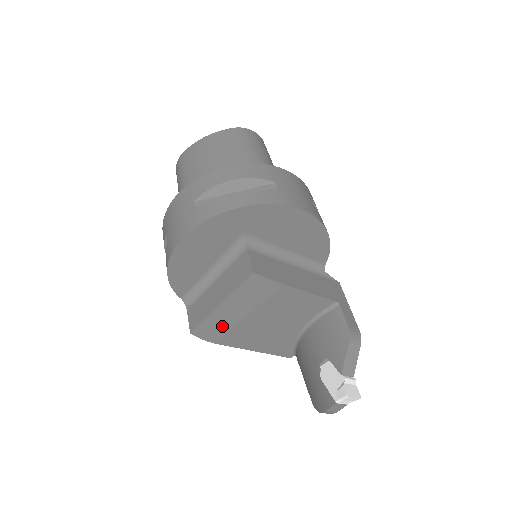
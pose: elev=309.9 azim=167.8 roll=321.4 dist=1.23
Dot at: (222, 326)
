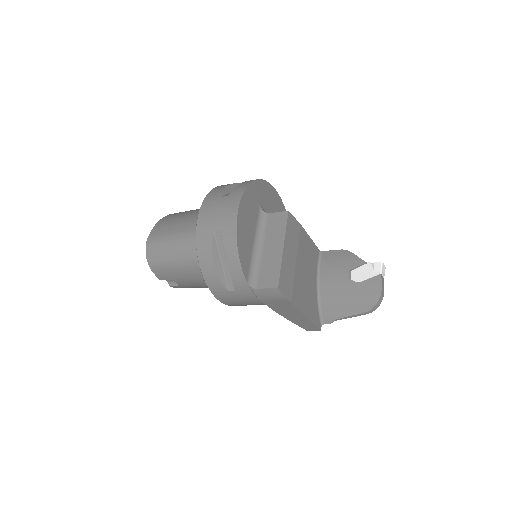
Dot at: (289, 276)
